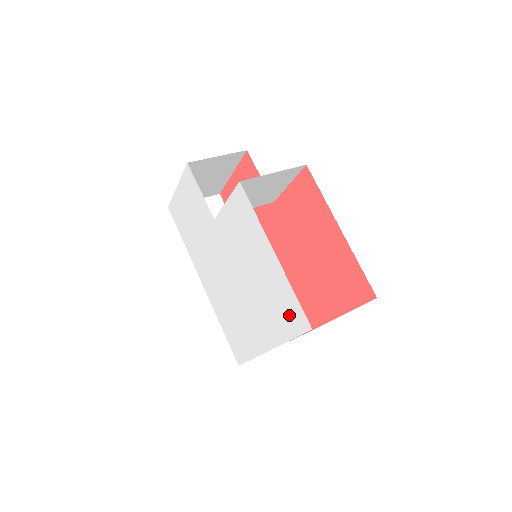
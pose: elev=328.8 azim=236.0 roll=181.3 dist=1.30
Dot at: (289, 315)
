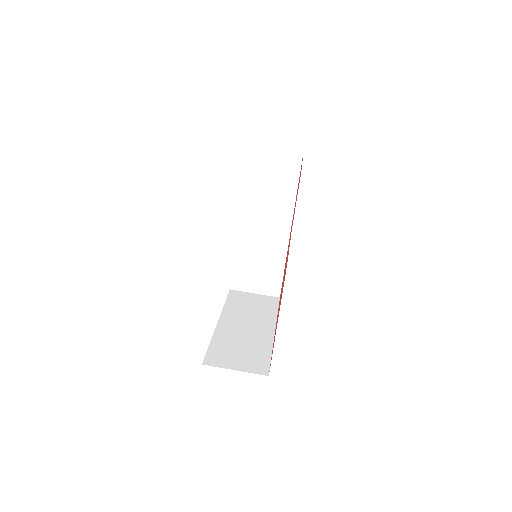
Dot at: occluded
